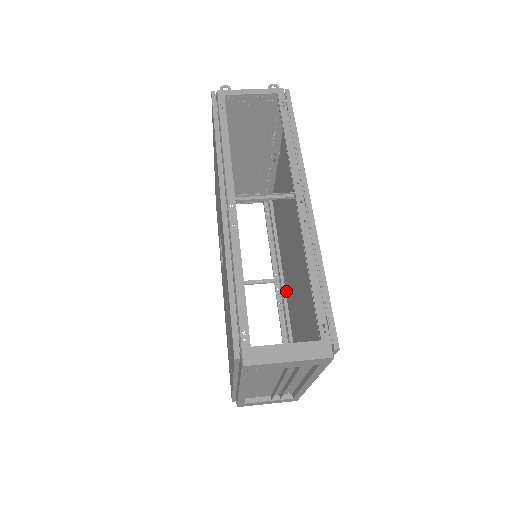
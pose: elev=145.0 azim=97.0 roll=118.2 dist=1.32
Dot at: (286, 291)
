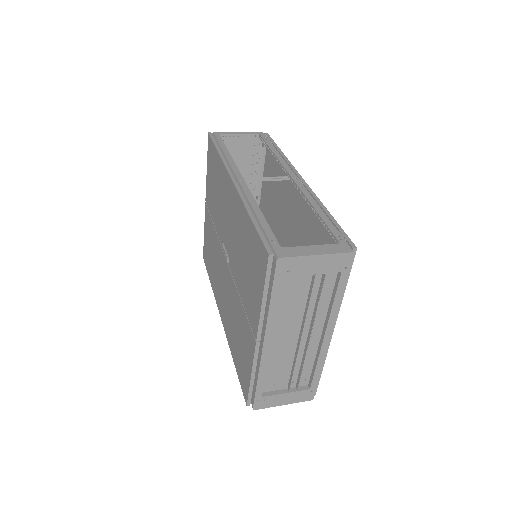
Dot at: occluded
